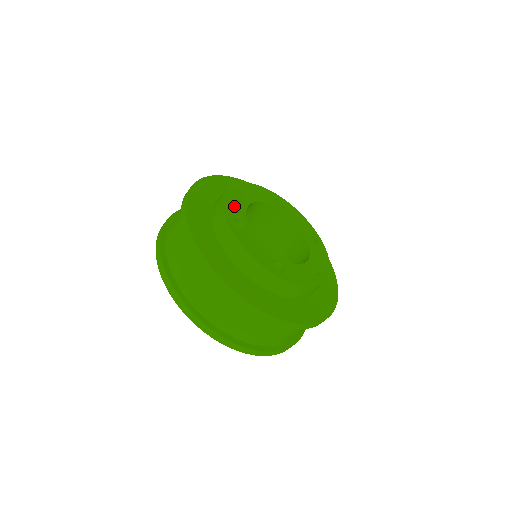
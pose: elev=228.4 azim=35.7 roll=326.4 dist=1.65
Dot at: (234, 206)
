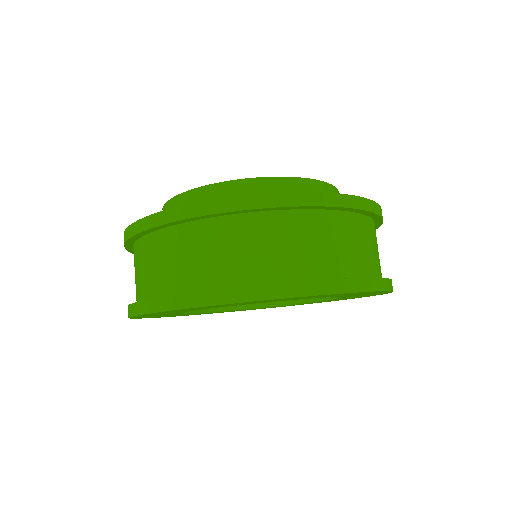
Dot at: occluded
